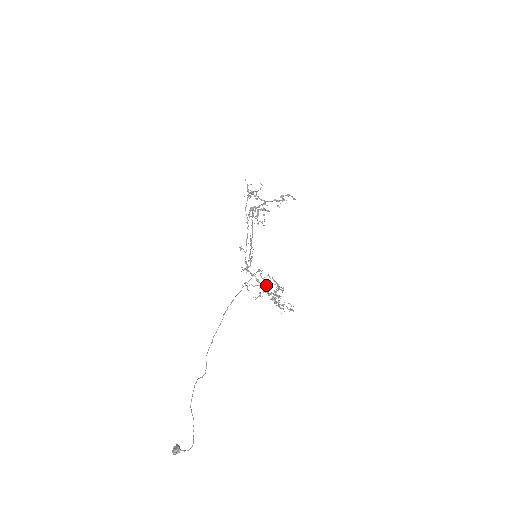
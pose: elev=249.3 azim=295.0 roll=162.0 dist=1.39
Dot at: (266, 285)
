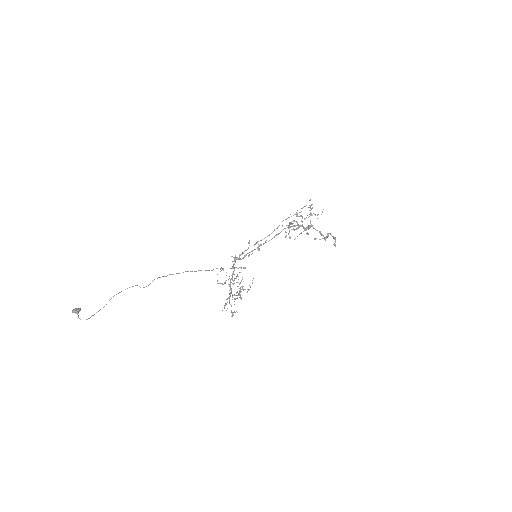
Dot at: (234, 283)
